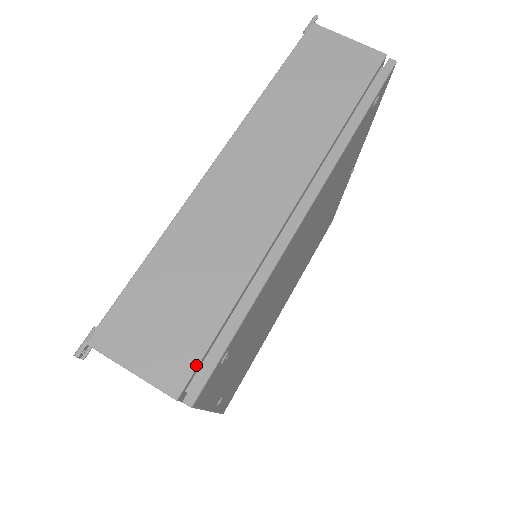
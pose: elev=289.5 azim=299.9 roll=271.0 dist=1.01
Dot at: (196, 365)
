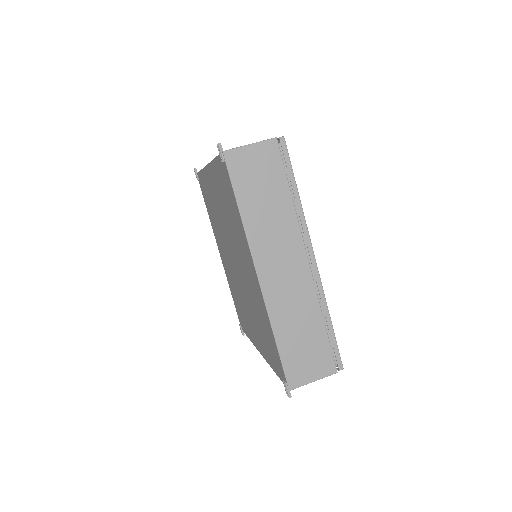
Dot at: (333, 357)
